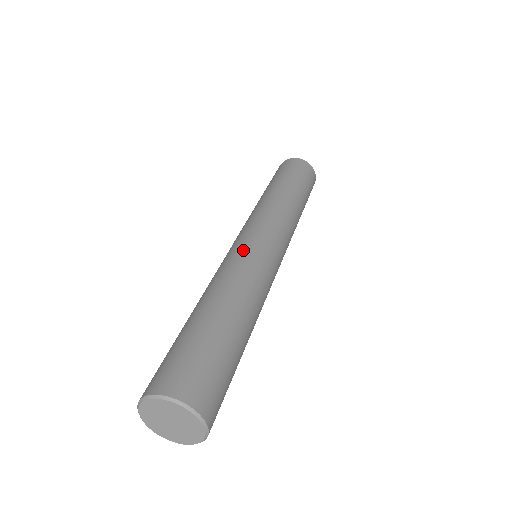
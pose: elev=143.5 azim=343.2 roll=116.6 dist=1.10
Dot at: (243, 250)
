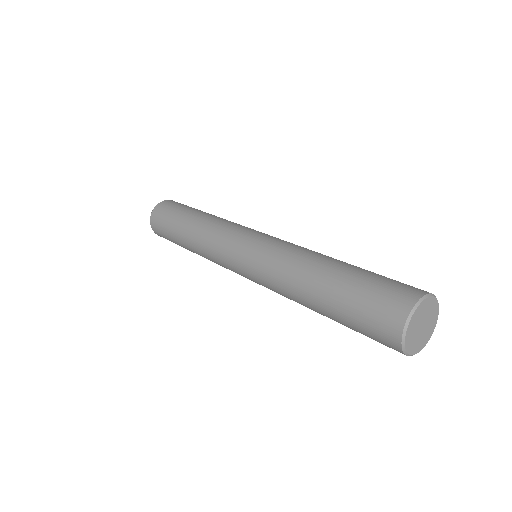
Dot at: (260, 252)
